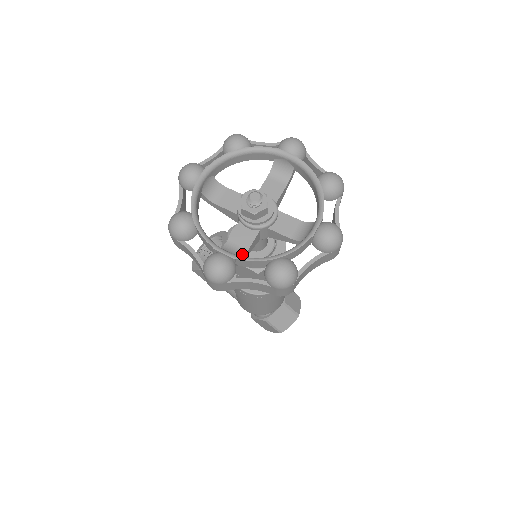
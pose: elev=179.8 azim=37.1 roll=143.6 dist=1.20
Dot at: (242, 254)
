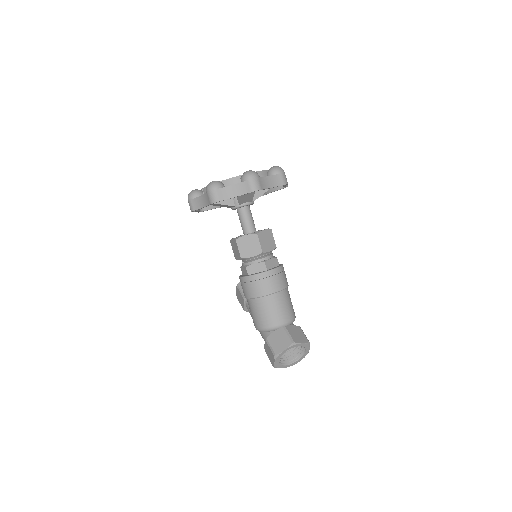
Dot at: occluded
